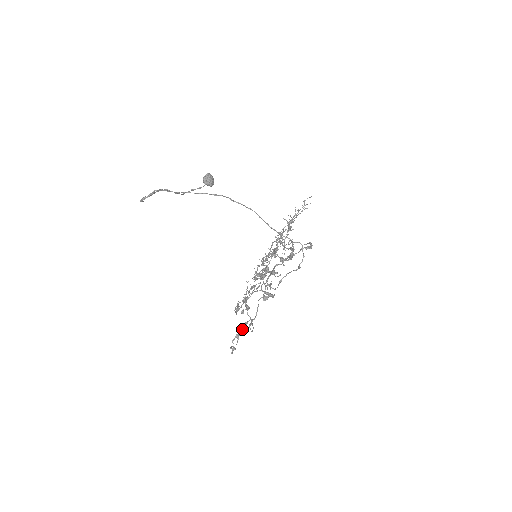
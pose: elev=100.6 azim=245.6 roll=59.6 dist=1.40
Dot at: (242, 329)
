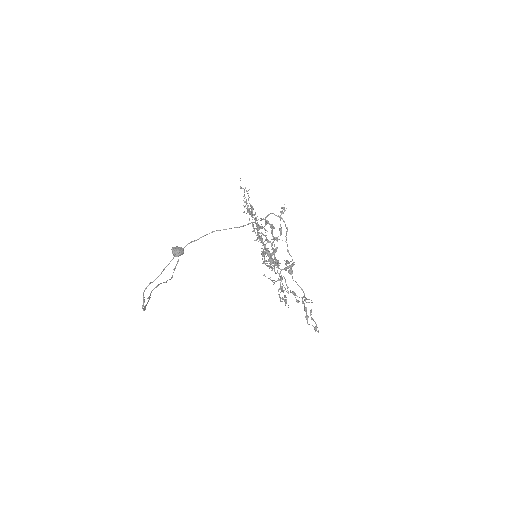
Dot at: (304, 309)
